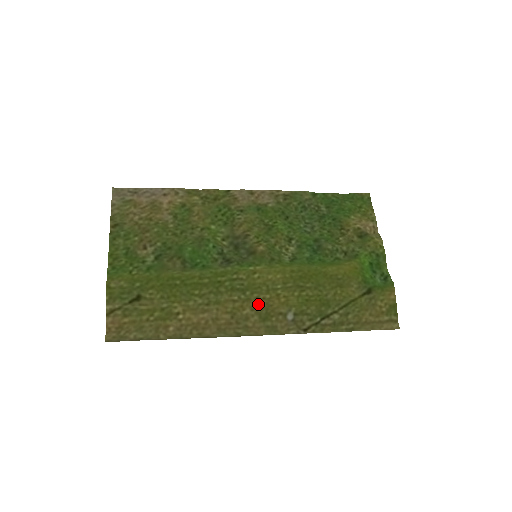
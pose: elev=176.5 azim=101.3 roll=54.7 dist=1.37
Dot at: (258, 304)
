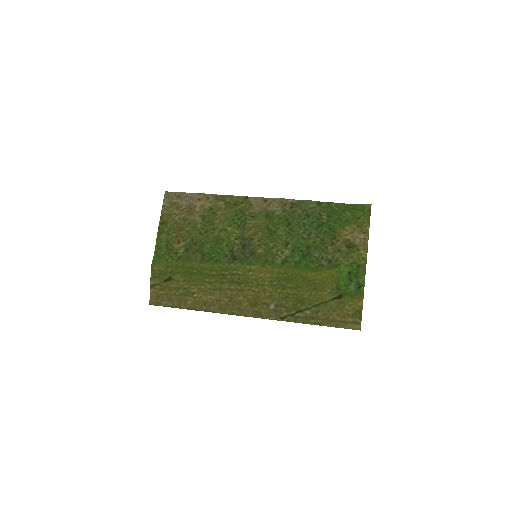
Dot at: (249, 294)
